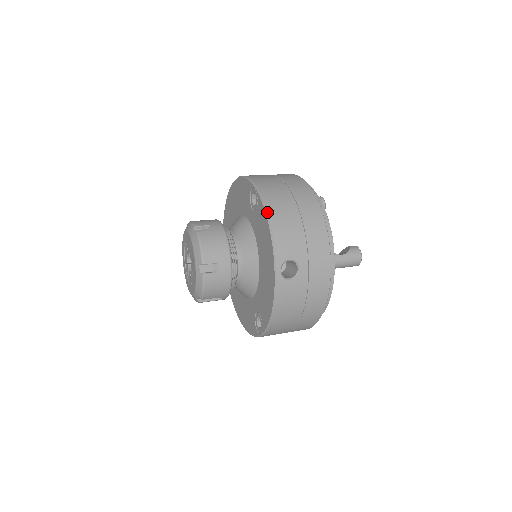
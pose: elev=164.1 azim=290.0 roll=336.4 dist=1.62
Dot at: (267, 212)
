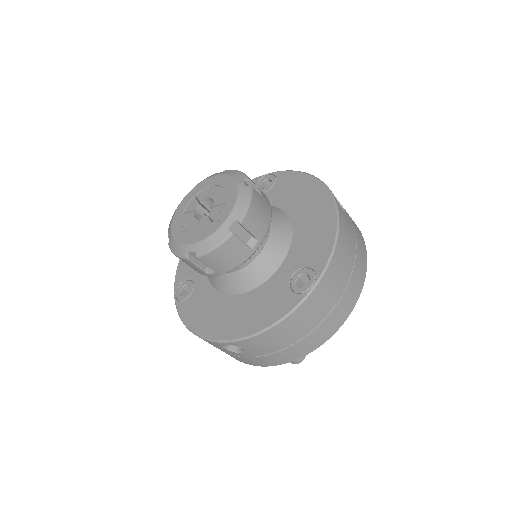
Dot at: (298, 171)
